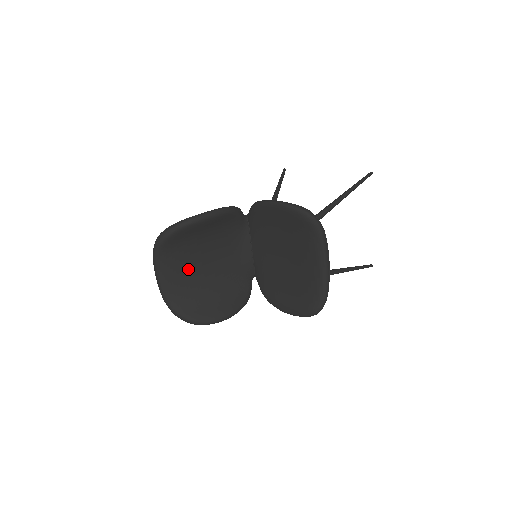
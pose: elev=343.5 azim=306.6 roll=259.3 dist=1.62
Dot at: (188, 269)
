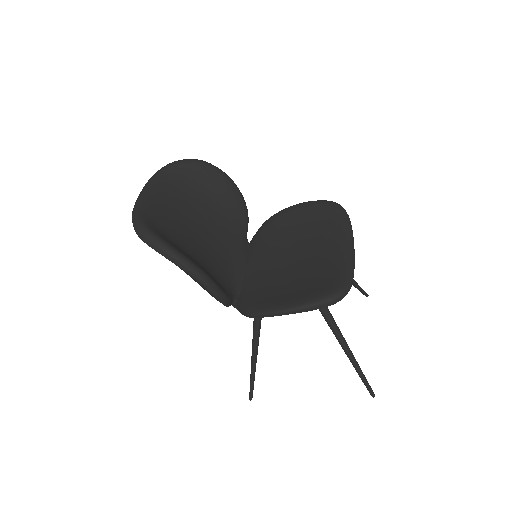
Dot at: (179, 213)
